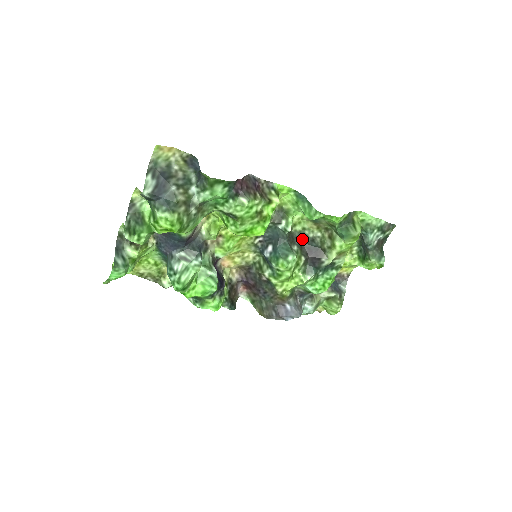
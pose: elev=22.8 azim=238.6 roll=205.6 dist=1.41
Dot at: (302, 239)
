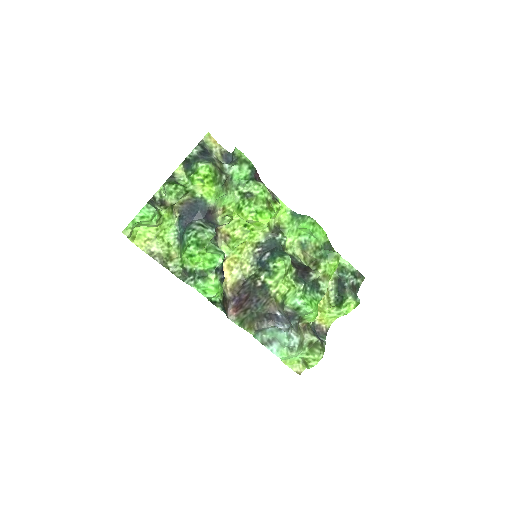
Dot at: (292, 260)
